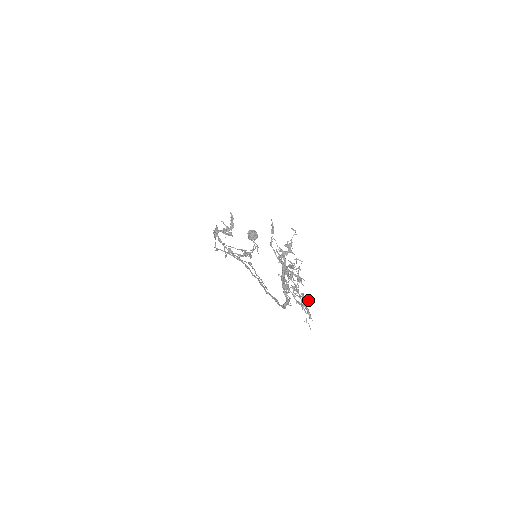
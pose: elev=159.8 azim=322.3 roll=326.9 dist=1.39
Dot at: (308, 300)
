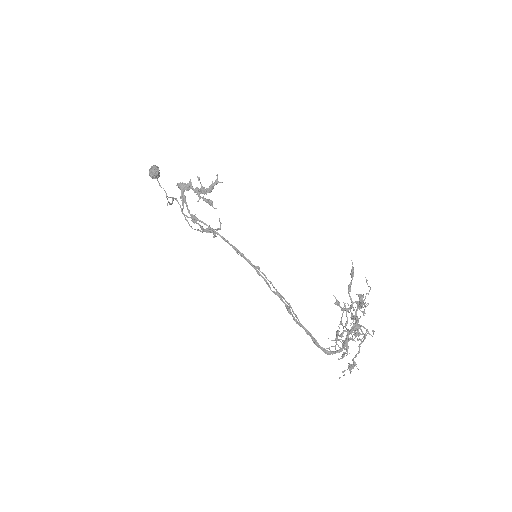
Dot at: occluded
